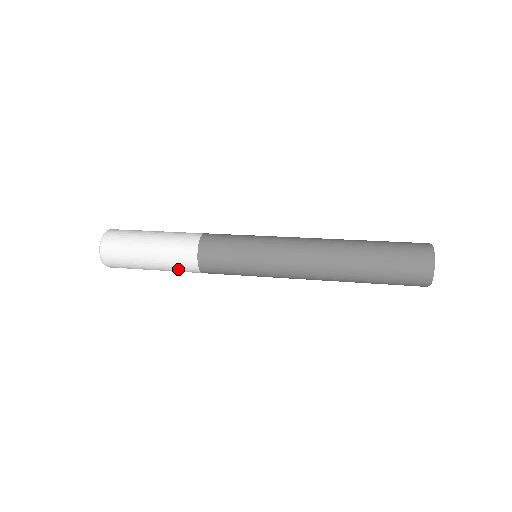
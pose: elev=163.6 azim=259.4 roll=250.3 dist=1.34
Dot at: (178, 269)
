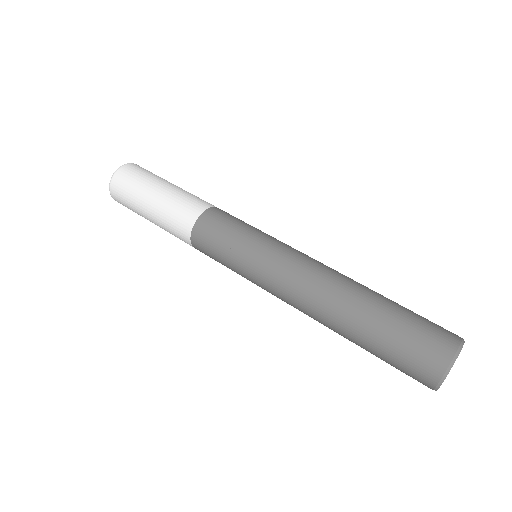
Dot at: occluded
